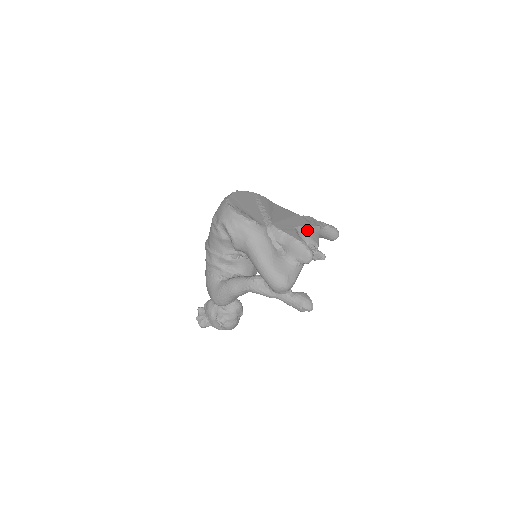
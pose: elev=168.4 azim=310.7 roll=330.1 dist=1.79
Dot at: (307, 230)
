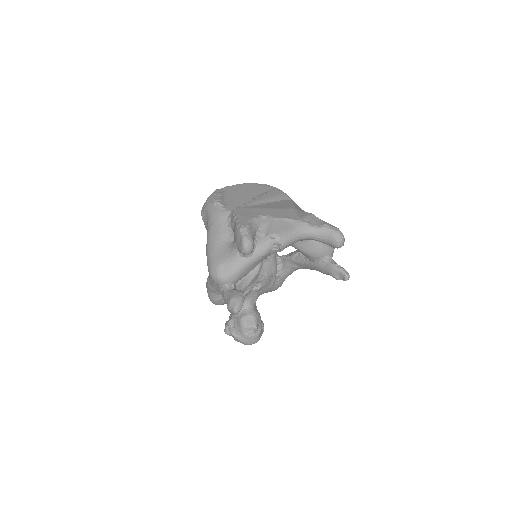
Dot at: (278, 221)
